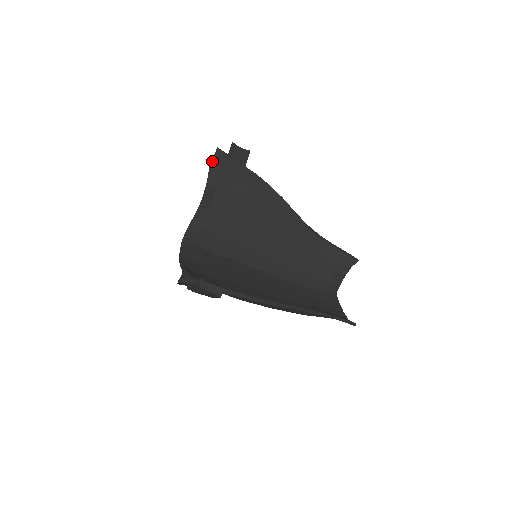
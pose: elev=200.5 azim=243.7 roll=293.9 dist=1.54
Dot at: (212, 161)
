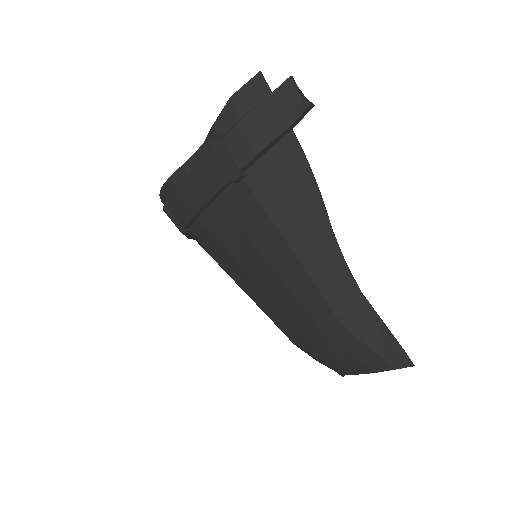
Dot at: occluded
